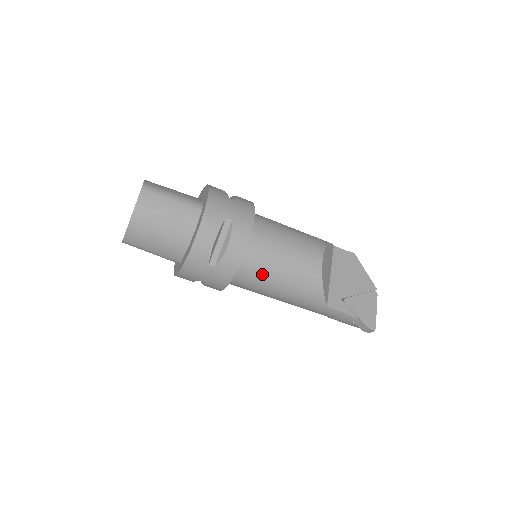
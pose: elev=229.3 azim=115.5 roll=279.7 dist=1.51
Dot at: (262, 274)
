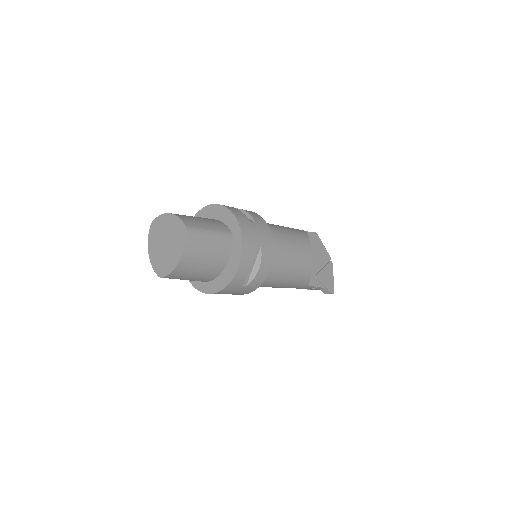
Dot at: (273, 279)
